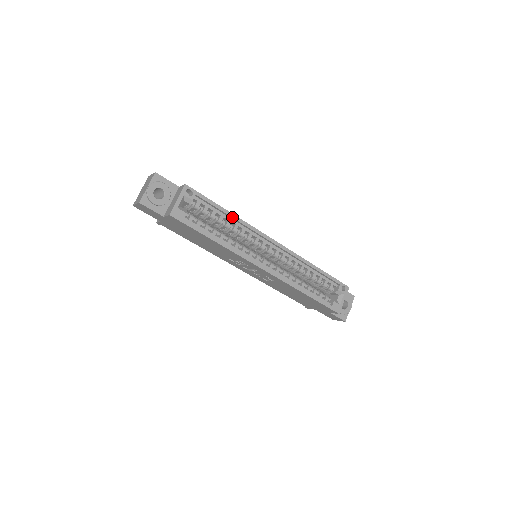
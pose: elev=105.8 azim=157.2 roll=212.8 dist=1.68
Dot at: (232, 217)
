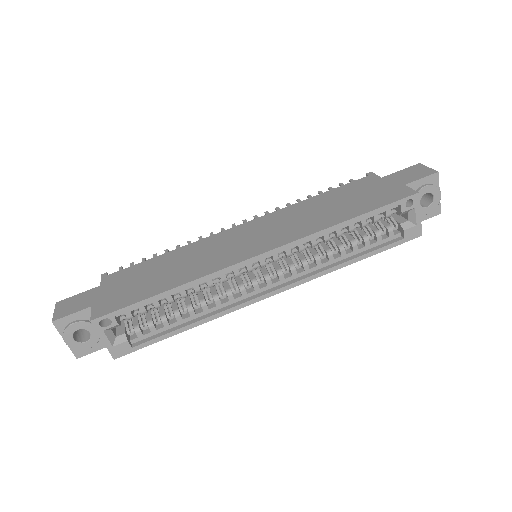
Dot at: (180, 290)
